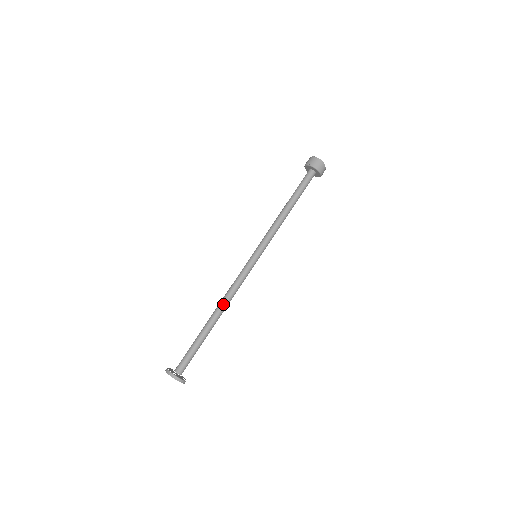
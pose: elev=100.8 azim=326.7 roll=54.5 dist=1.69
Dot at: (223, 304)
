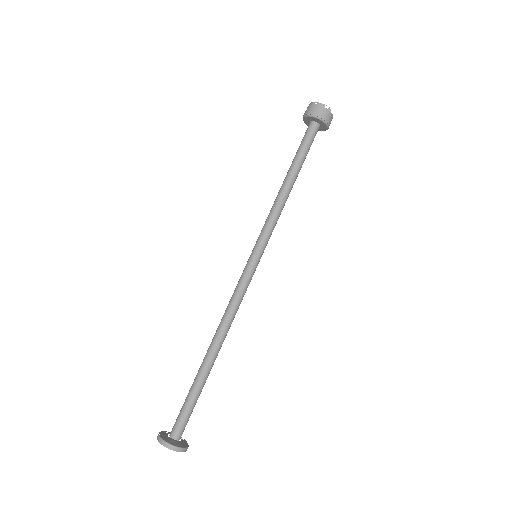
Dot at: (219, 330)
